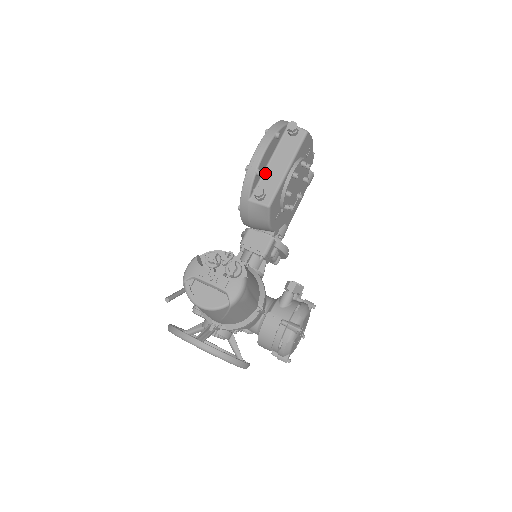
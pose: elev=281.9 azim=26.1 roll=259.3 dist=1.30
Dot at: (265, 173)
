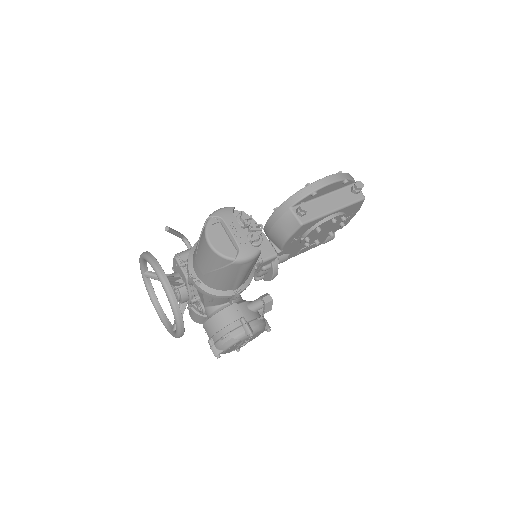
Dot at: (316, 200)
